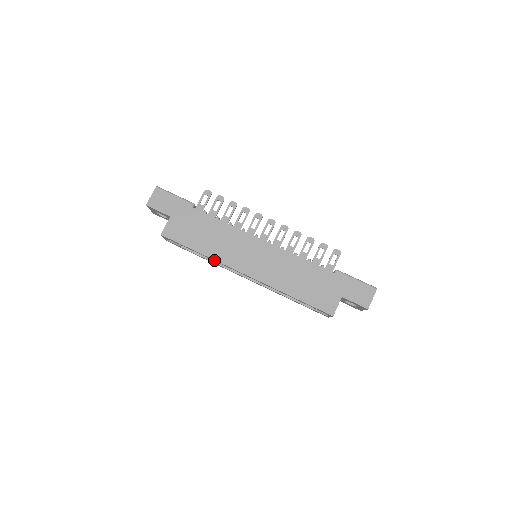
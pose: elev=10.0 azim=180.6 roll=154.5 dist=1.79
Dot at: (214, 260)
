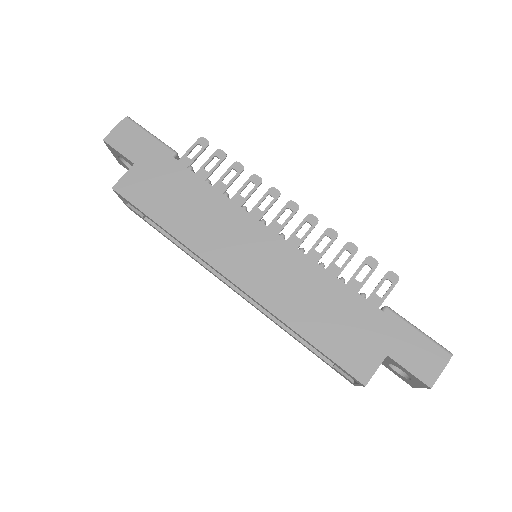
Dot at: (185, 245)
